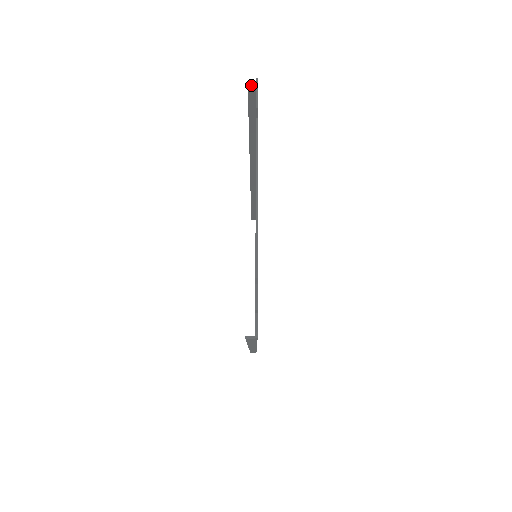
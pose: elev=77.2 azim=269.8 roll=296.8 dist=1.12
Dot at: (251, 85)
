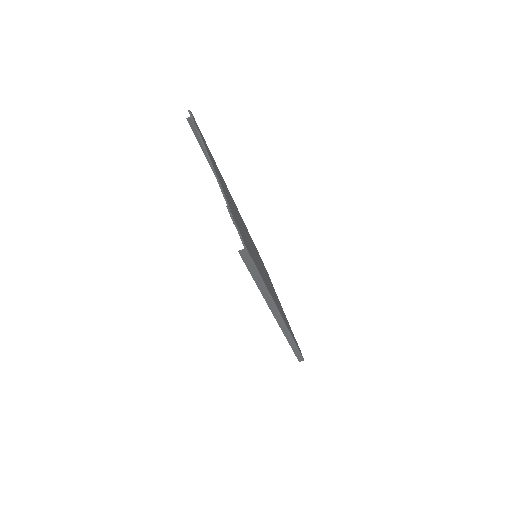
Dot at: (190, 120)
